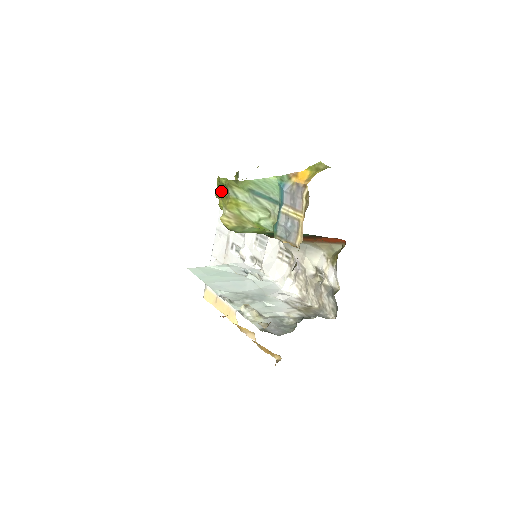
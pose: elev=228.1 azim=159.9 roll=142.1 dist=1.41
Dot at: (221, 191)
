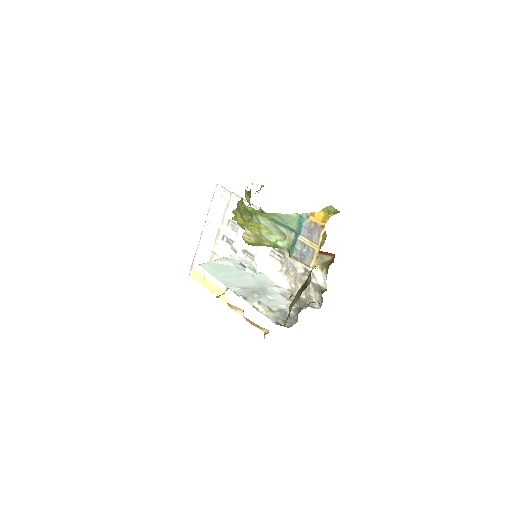
Dot at: (245, 215)
